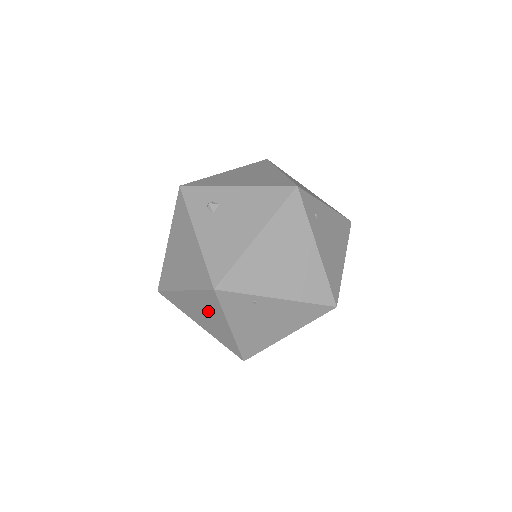
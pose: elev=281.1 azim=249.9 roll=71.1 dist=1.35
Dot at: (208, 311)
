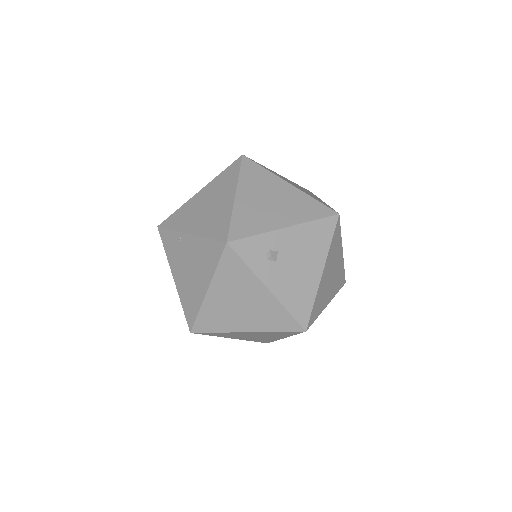
Dot at: occluded
